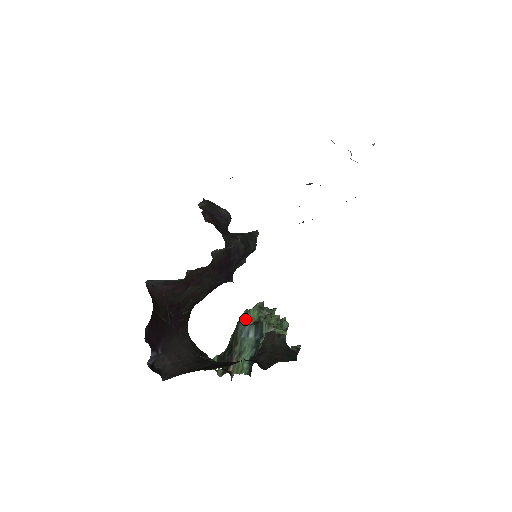
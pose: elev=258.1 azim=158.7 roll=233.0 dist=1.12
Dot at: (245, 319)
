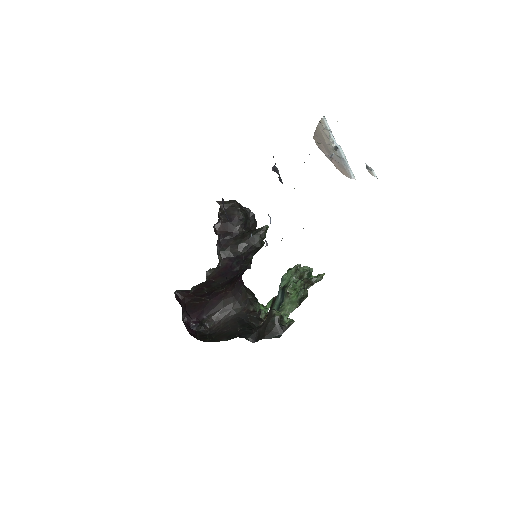
Dot at: (283, 279)
